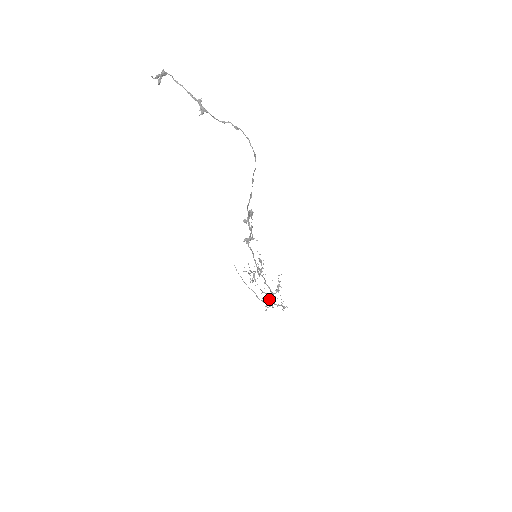
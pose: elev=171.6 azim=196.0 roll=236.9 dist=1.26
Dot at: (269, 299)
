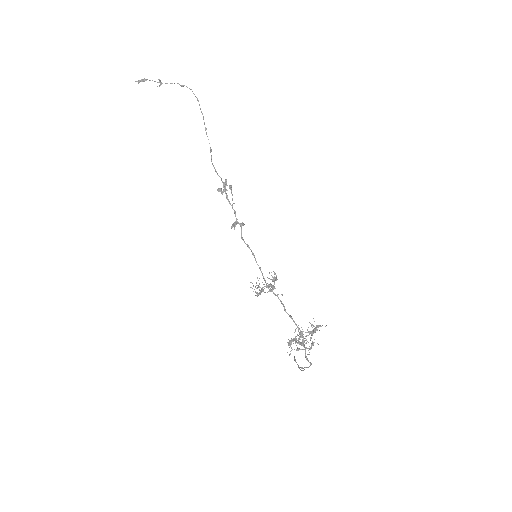
Dot at: occluded
